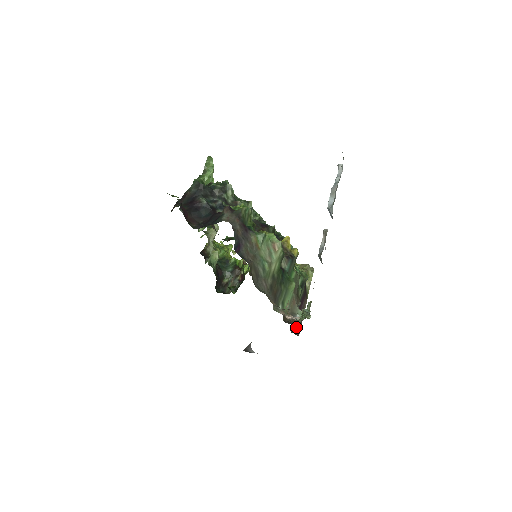
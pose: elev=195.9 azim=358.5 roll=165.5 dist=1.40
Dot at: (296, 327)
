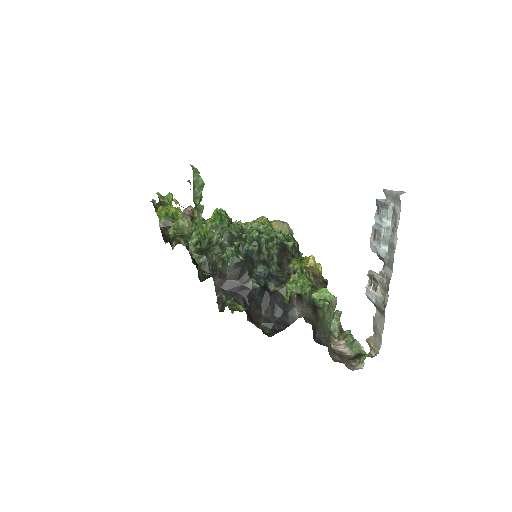
Dot at: occluded
